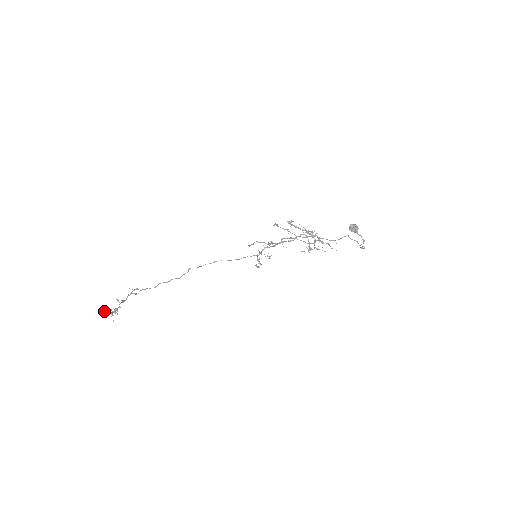
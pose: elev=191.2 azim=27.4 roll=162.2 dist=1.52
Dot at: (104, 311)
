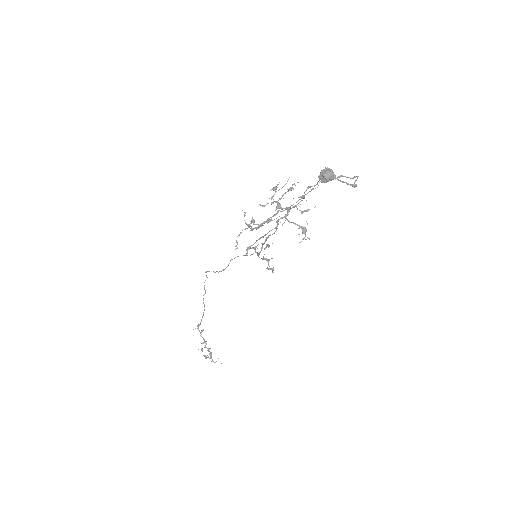
Dot at: occluded
